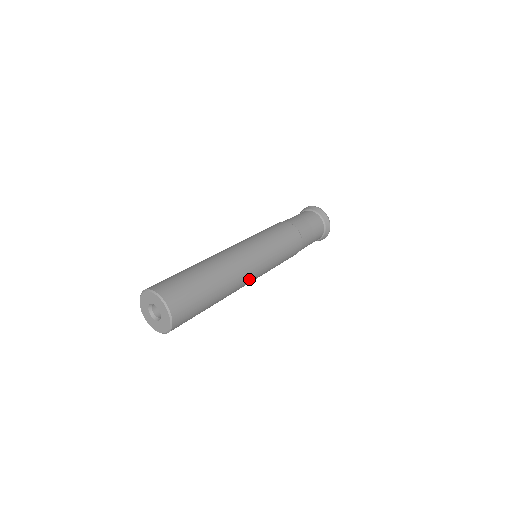
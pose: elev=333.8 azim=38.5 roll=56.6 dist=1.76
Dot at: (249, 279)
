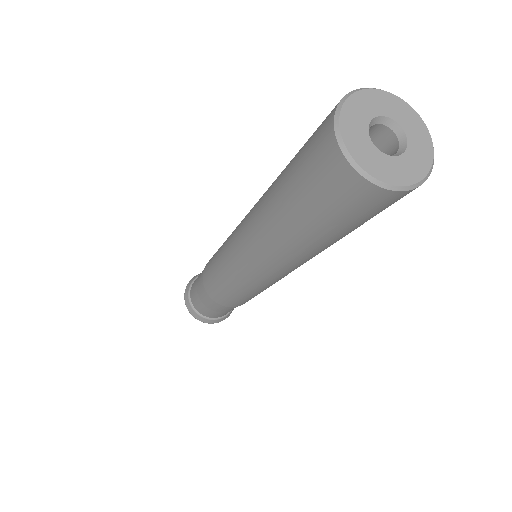
Dot at: (296, 268)
